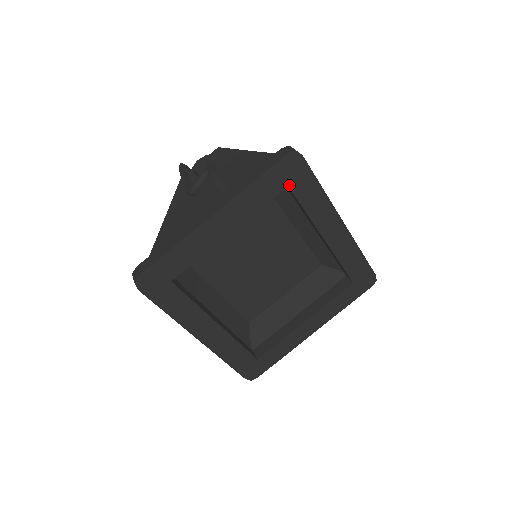
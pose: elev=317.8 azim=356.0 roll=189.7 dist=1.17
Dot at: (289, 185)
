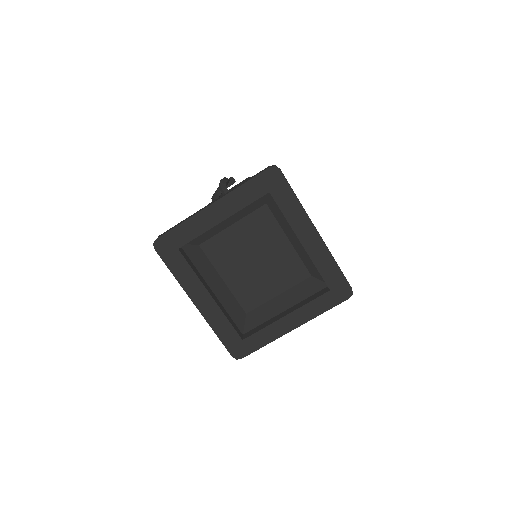
Dot at: (270, 192)
